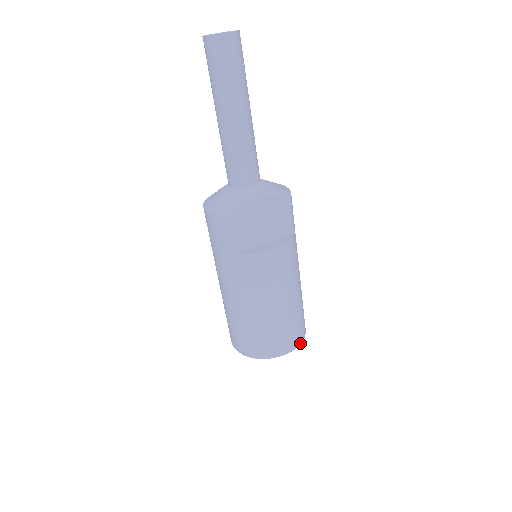
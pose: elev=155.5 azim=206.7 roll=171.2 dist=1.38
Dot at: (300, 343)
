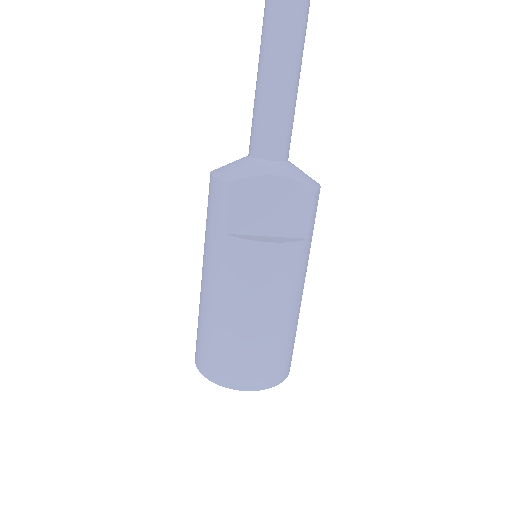
Dot at: (273, 386)
